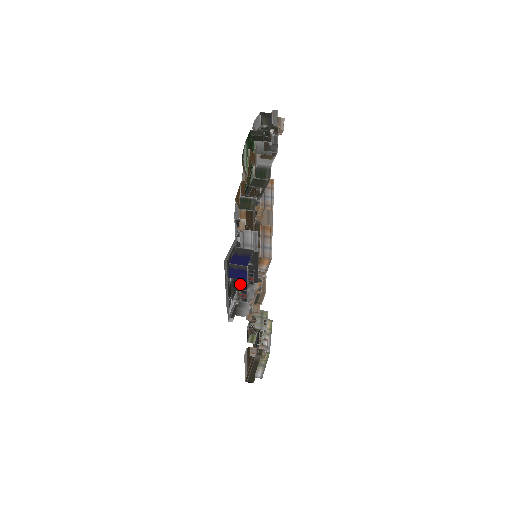
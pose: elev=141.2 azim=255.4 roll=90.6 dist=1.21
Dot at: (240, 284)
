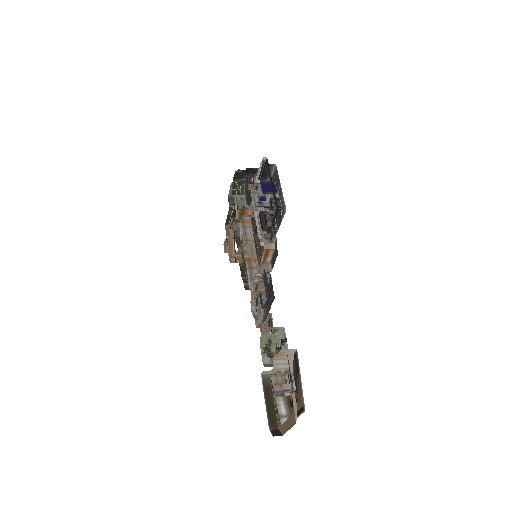
Dot at: (260, 236)
